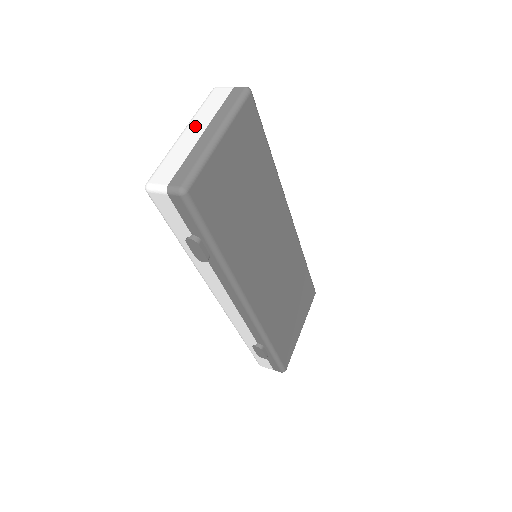
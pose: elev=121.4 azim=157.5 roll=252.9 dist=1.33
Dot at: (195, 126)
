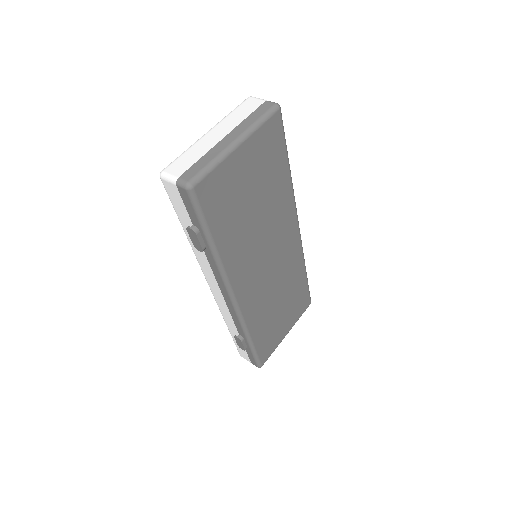
Dot at: (220, 129)
